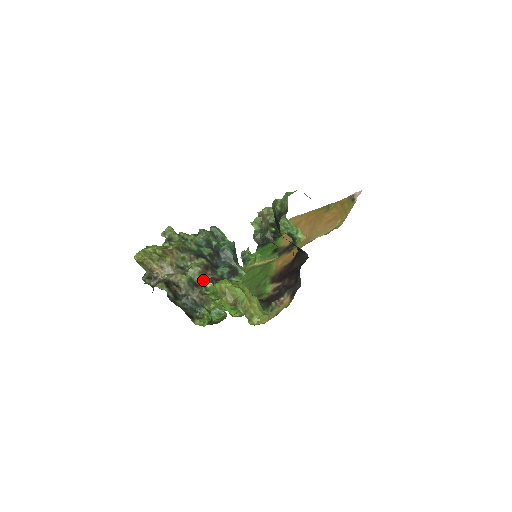
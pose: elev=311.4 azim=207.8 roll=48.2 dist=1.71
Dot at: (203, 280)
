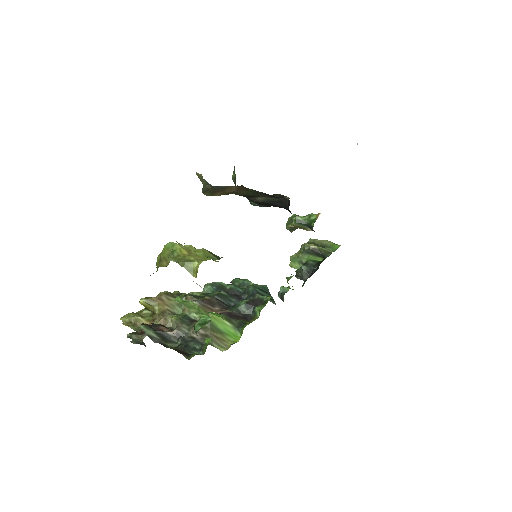
Dot at: occluded
